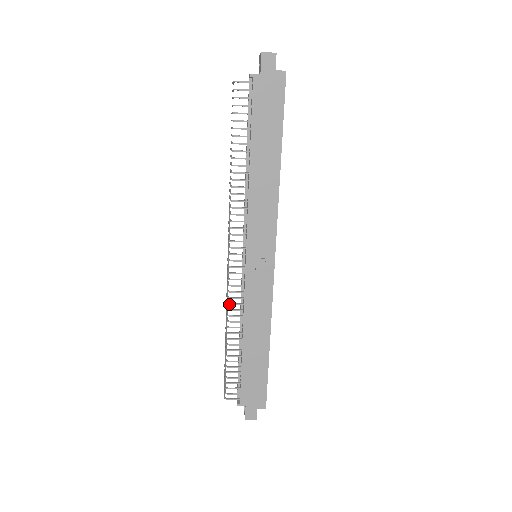
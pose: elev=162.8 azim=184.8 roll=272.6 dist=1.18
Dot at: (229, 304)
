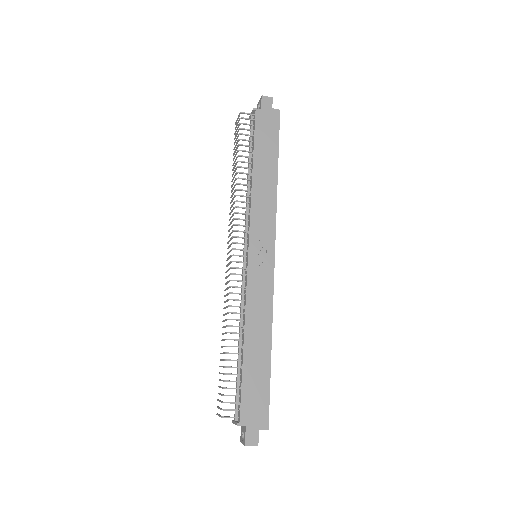
Dot at: occluded
